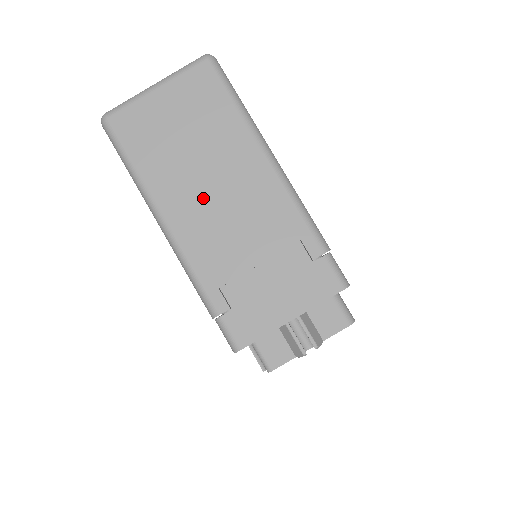
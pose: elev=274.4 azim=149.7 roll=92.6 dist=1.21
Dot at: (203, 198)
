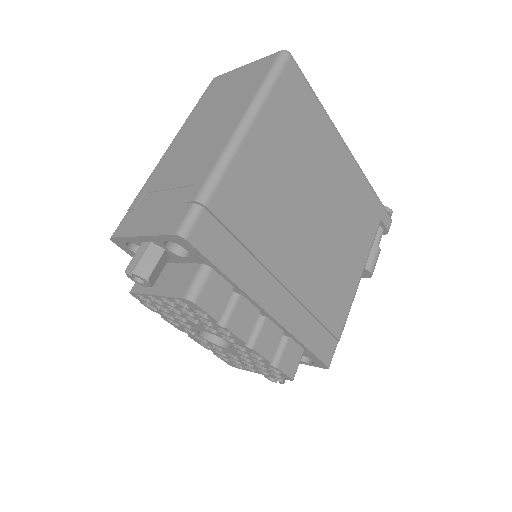
Dot at: (195, 135)
